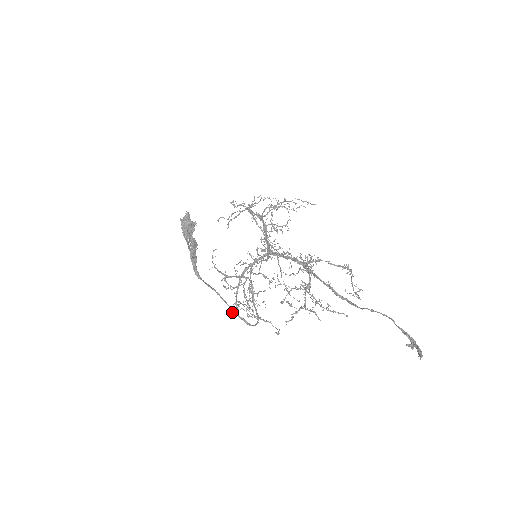
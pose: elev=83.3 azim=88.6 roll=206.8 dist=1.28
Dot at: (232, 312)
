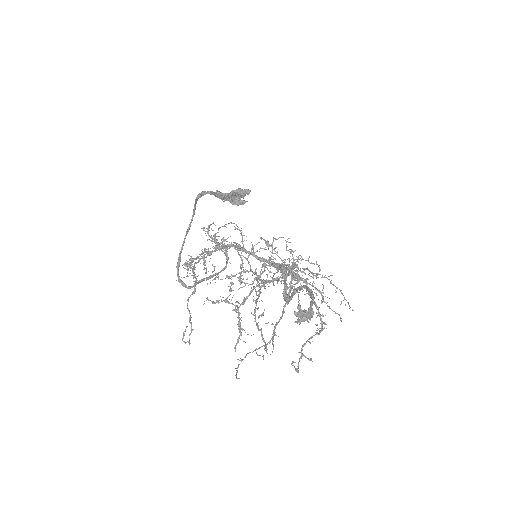
Dot at: occluded
